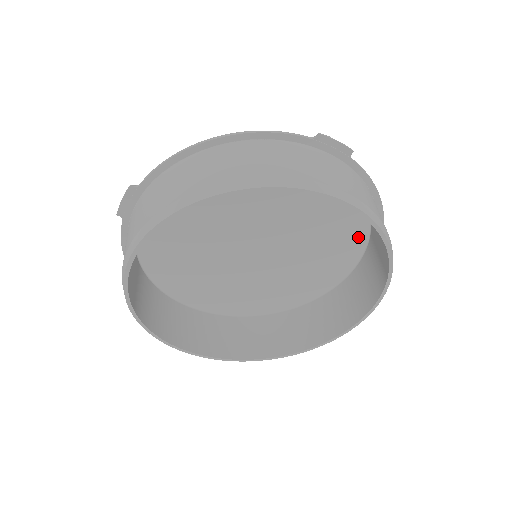
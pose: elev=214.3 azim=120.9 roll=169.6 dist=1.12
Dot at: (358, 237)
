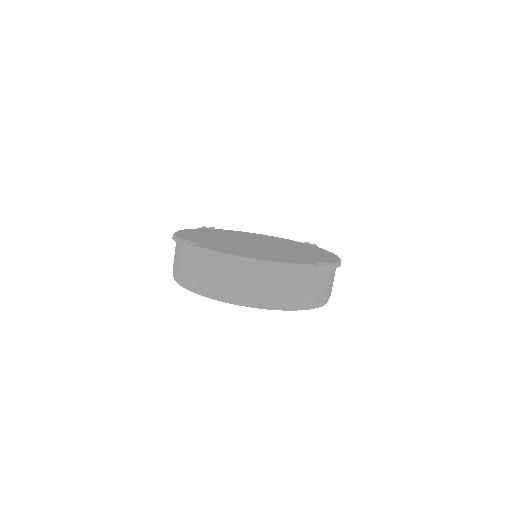
Dot at: occluded
